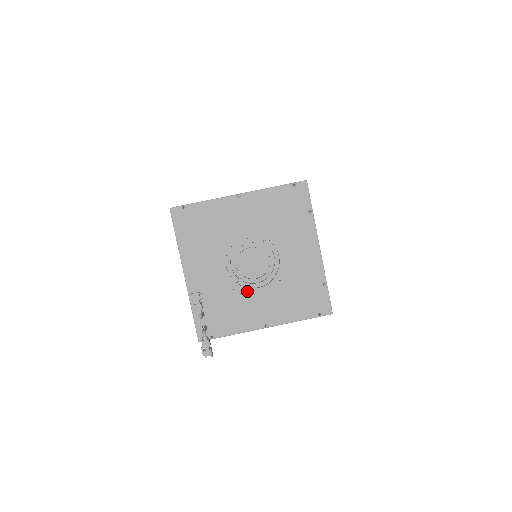
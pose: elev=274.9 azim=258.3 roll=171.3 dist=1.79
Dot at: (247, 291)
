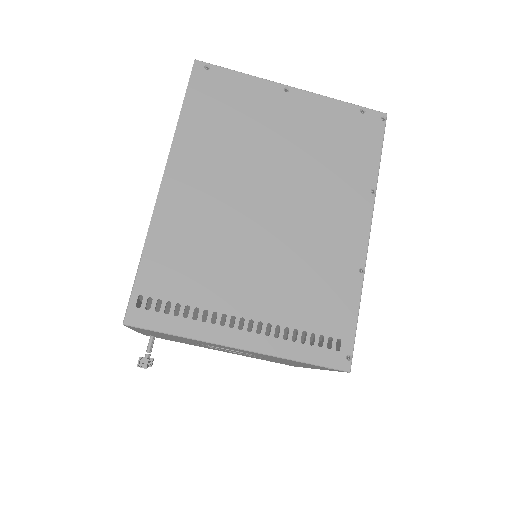
Dot at: occluded
